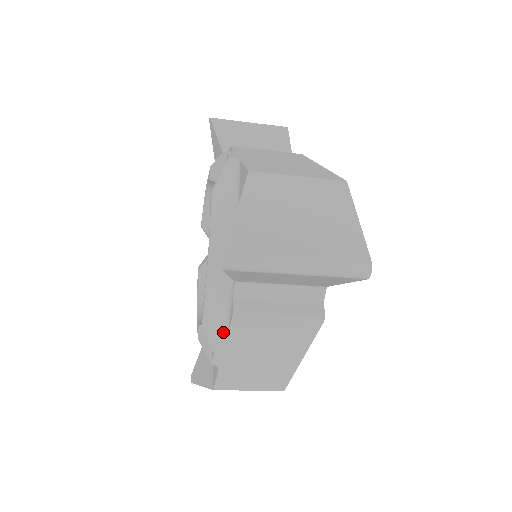
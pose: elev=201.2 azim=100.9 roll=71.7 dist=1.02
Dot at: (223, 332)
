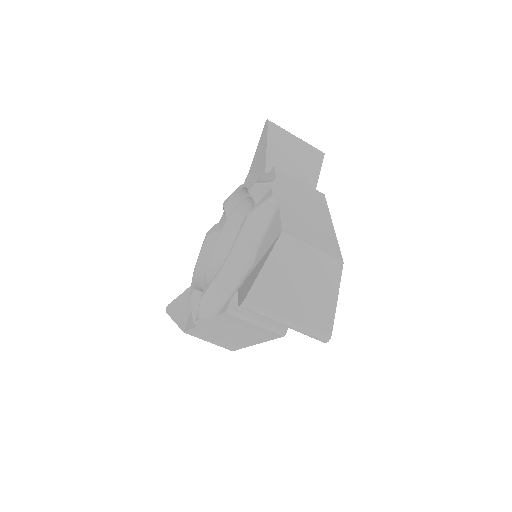
Dot at: (213, 313)
